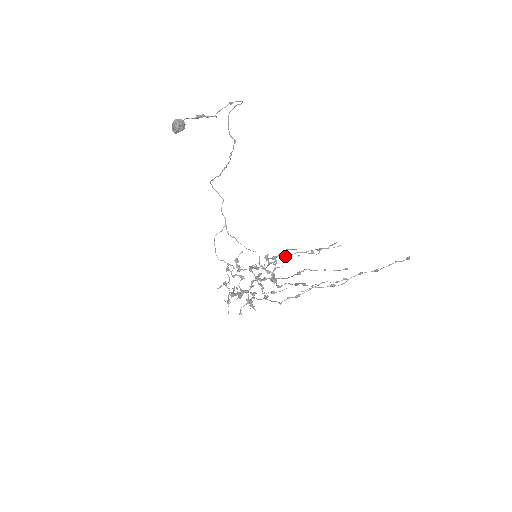
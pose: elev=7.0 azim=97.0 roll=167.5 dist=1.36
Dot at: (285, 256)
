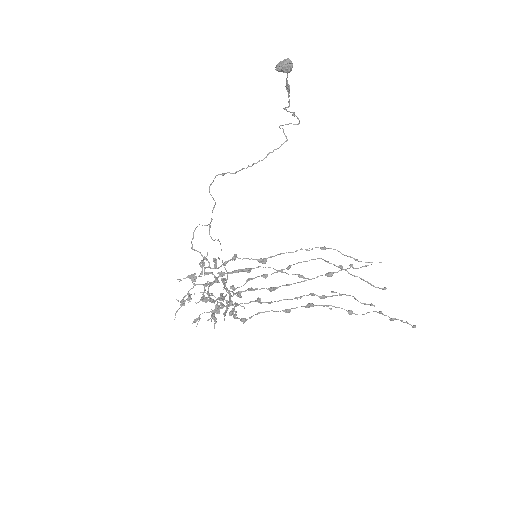
Dot at: occluded
